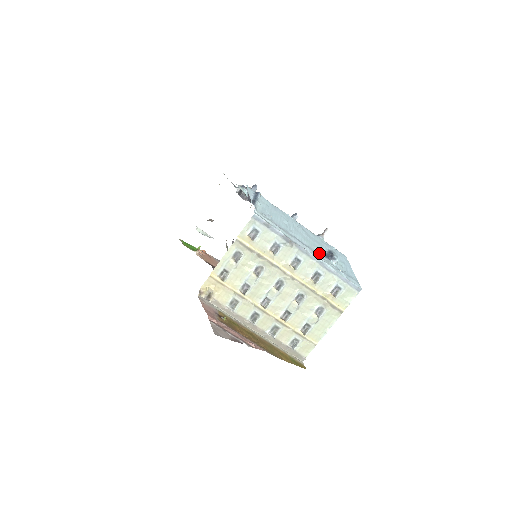
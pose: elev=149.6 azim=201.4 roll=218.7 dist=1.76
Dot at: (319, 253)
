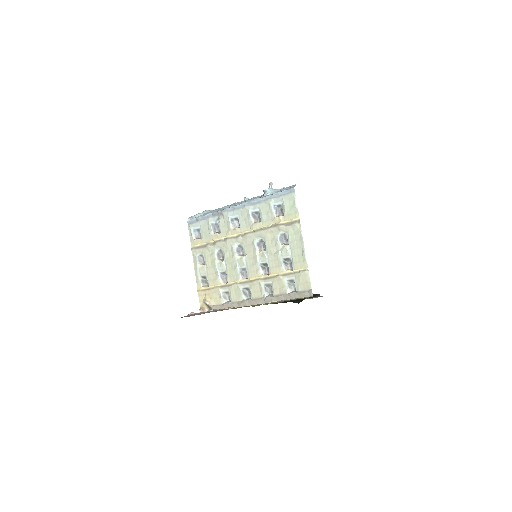
Dot at: occluded
